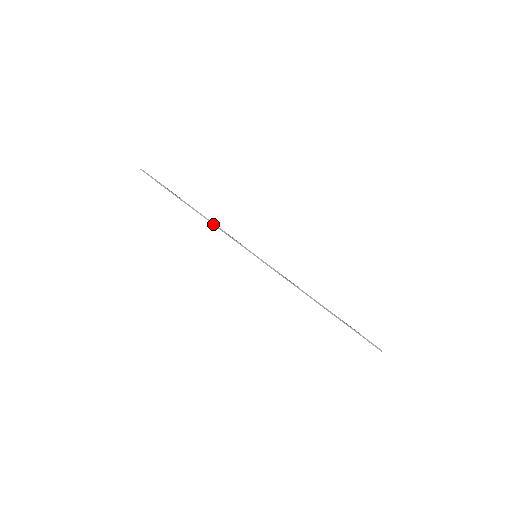
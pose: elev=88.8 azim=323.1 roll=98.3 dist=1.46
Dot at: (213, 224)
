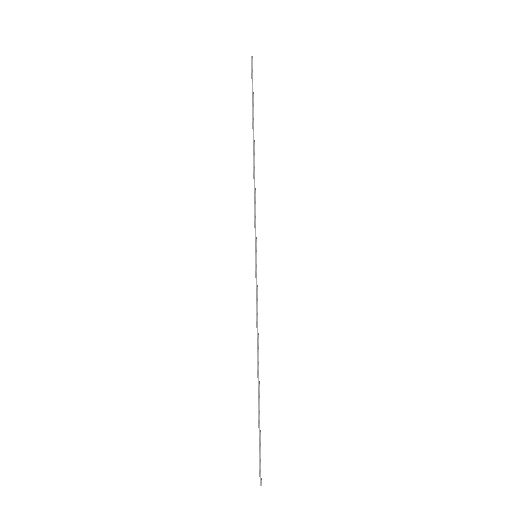
Dot at: (254, 181)
